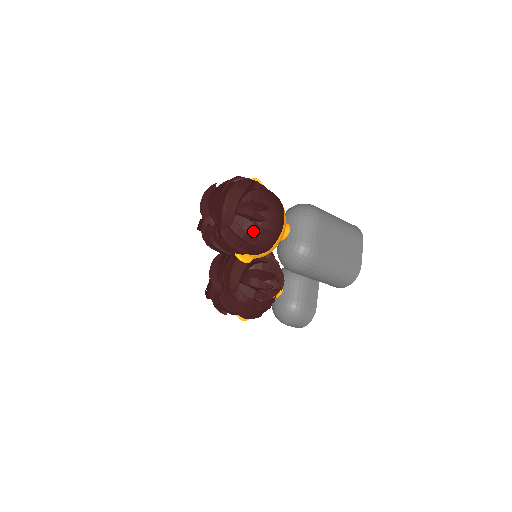
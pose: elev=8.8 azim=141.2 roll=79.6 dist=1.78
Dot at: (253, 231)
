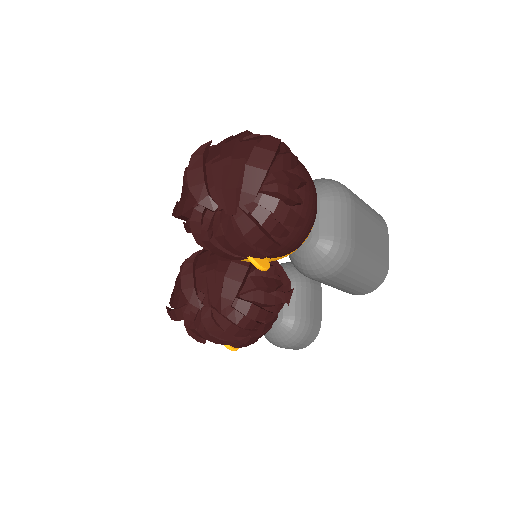
Dot at: (287, 221)
